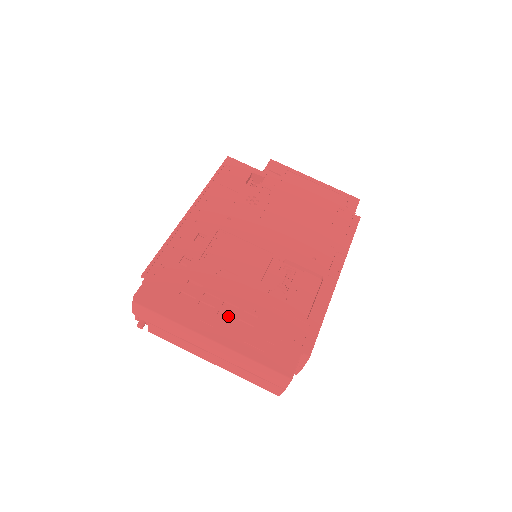
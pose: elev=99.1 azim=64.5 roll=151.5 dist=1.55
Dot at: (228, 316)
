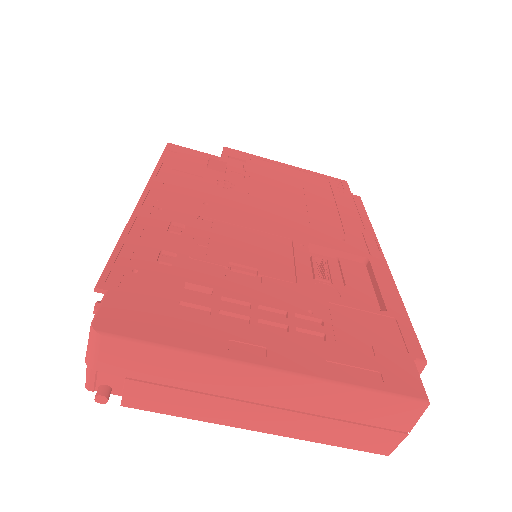
Dot at: (275, 328)
